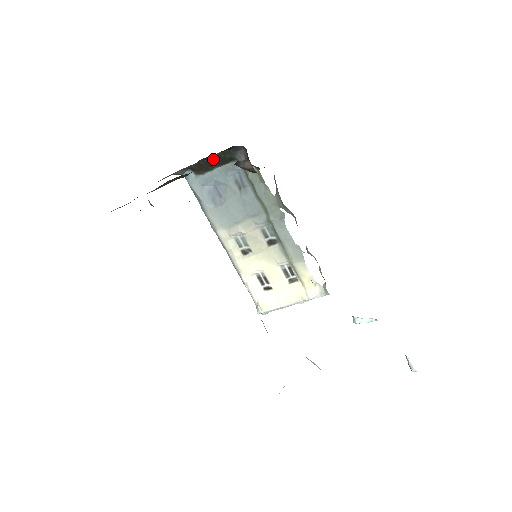
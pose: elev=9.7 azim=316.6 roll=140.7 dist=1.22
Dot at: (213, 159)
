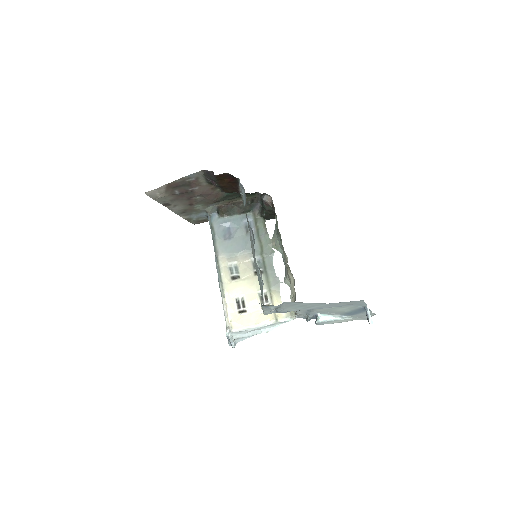
Dot at: (238, 206)
